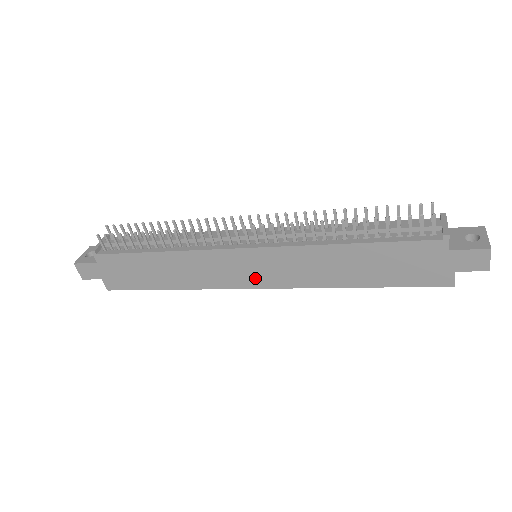
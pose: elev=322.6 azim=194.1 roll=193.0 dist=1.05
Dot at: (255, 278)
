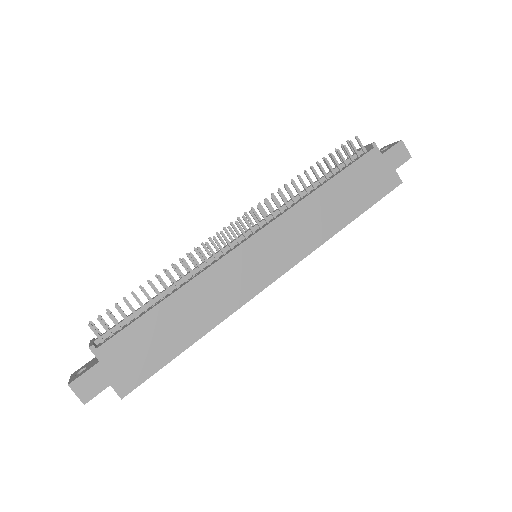
Dot at: (269, 268)
